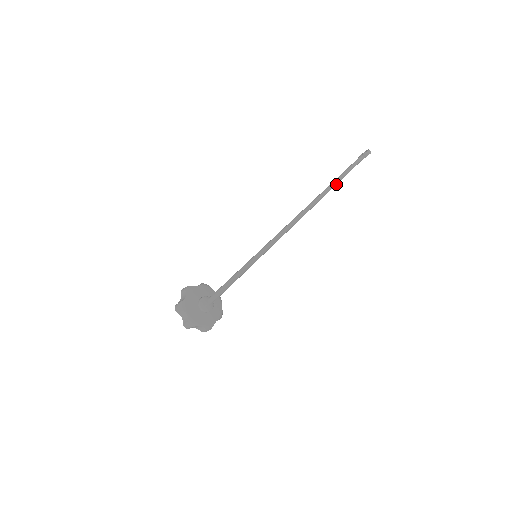
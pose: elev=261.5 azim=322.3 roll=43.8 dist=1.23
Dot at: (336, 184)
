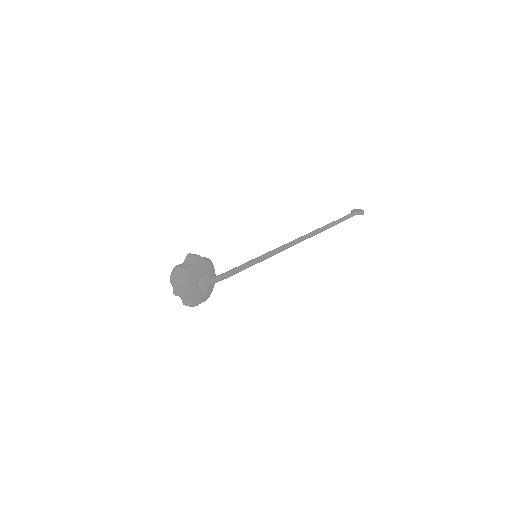
Dot at: occluded
